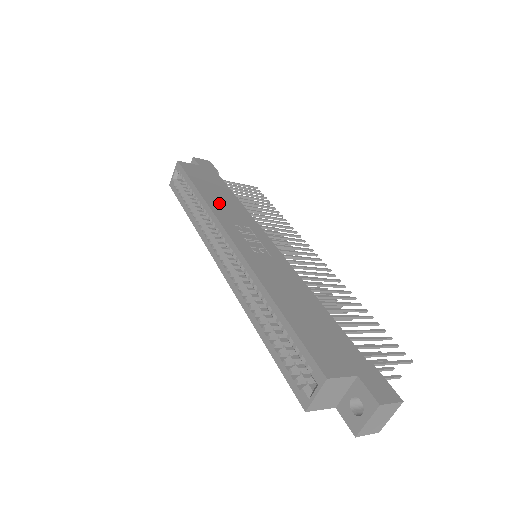
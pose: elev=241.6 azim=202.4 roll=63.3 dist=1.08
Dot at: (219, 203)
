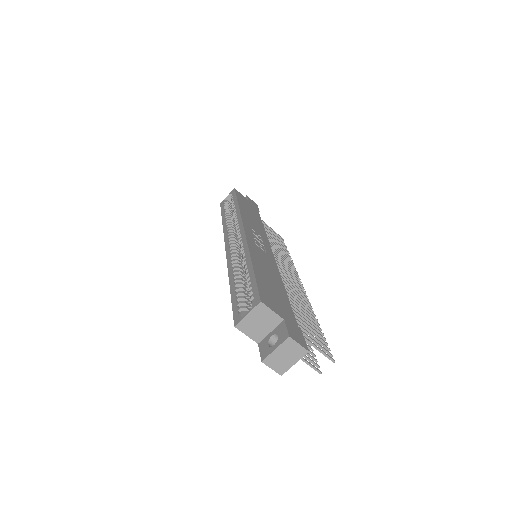
Dot at: (248, 217)
